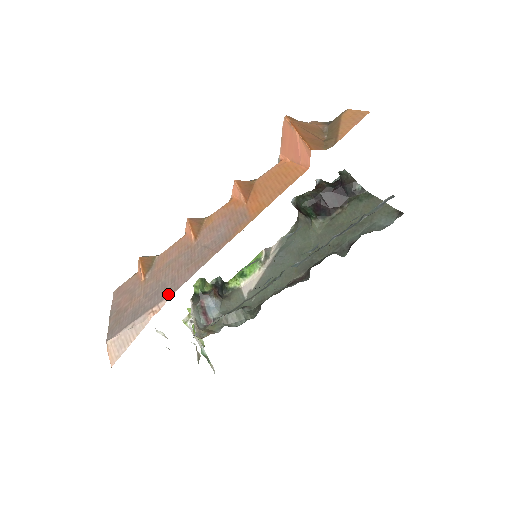
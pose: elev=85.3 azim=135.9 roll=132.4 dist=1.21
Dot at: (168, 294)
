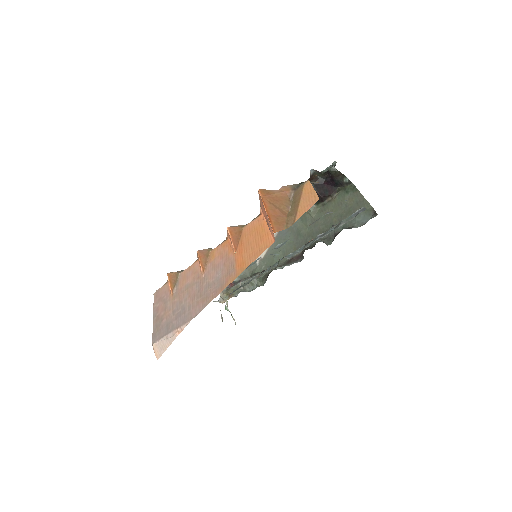
Dot at: (186, 321)
